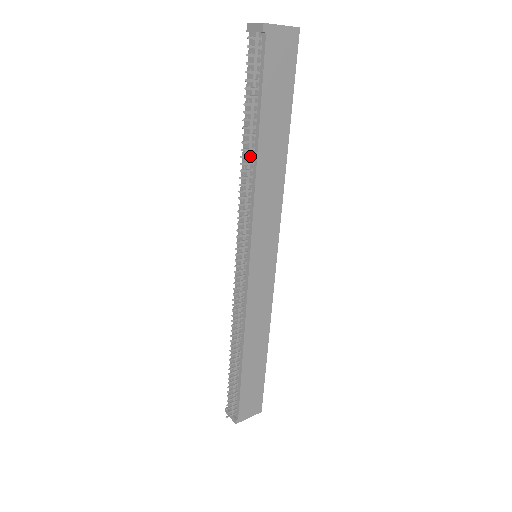
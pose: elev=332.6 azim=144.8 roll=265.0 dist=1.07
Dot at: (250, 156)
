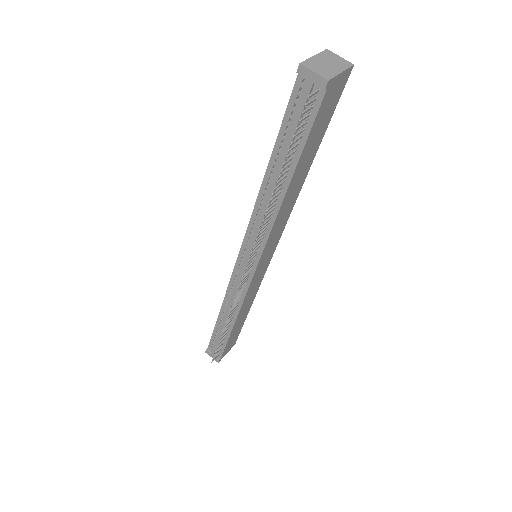
Dot at: (277, 195)
